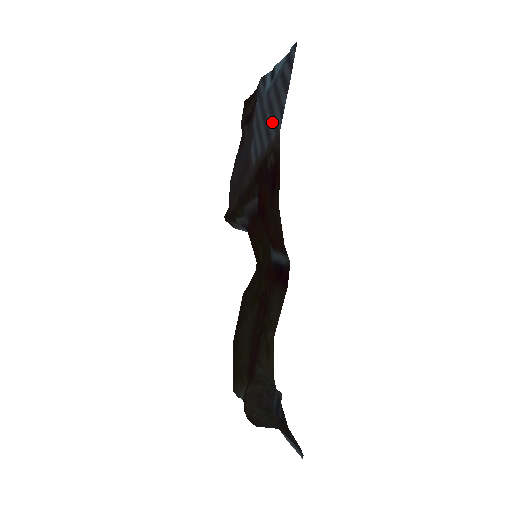
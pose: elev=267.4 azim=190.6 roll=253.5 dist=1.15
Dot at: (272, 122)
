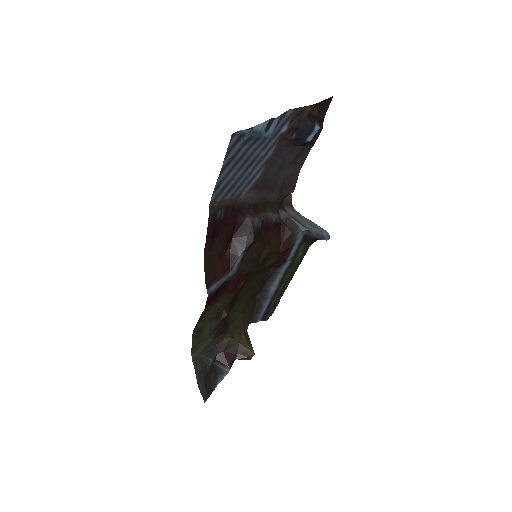
Dot at: (230, 182)
